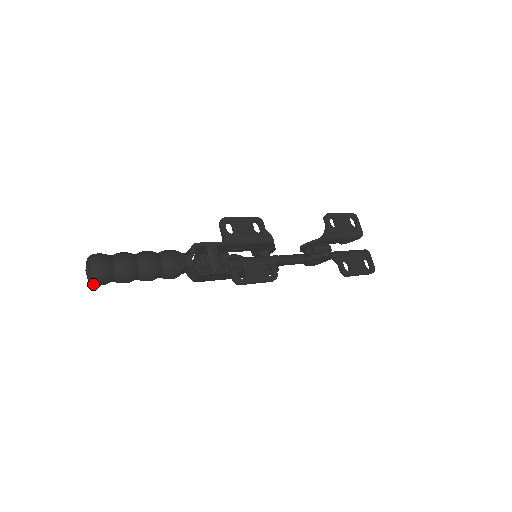
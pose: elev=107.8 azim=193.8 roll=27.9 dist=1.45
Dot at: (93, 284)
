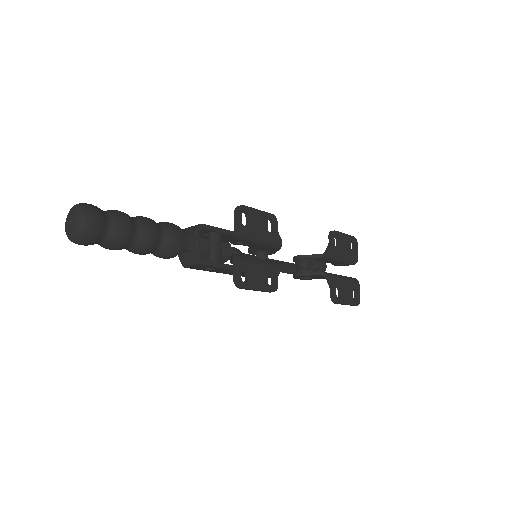
Dot at: (73, 241)
